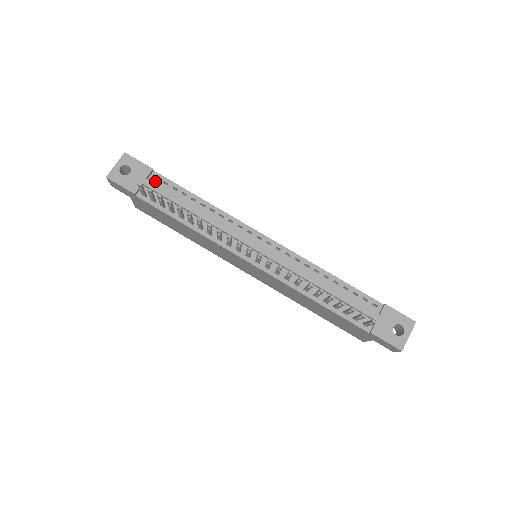
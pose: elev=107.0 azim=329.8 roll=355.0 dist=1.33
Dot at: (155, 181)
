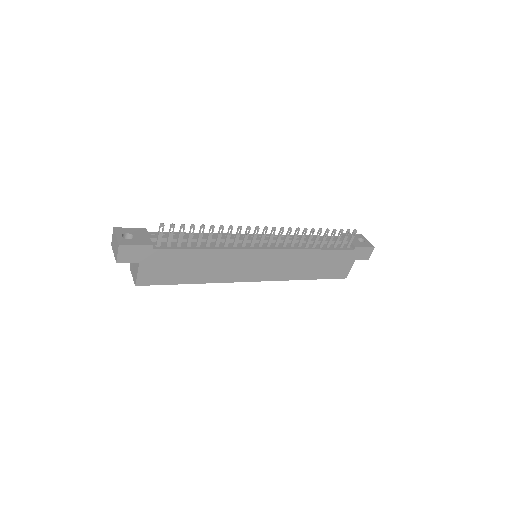
Dot at: occluded
